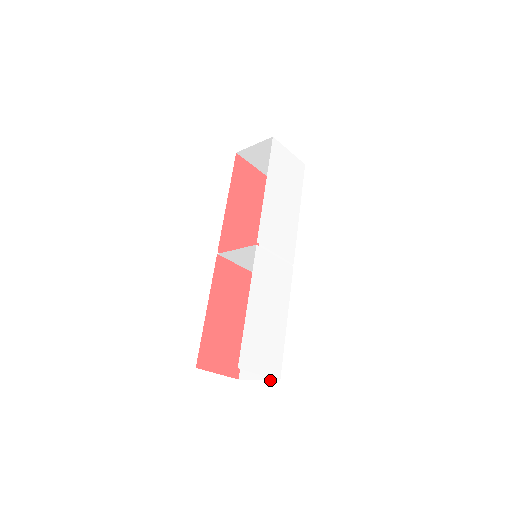
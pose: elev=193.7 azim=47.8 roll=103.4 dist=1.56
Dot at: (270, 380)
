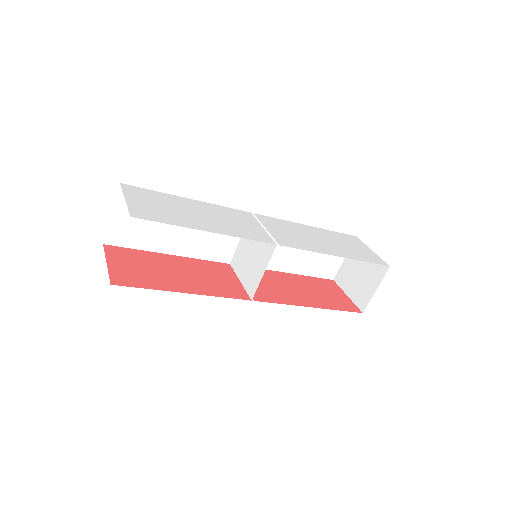
Dot at: occluded
